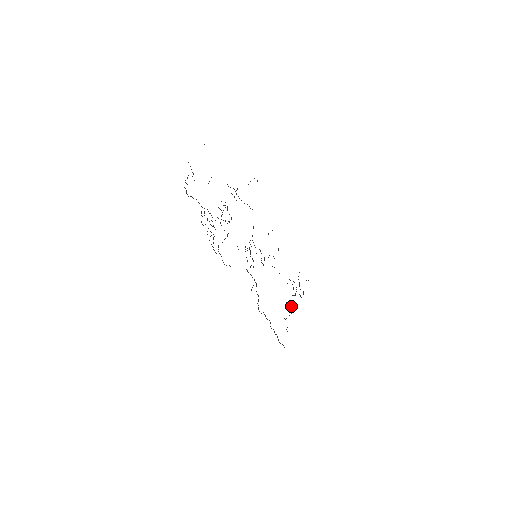
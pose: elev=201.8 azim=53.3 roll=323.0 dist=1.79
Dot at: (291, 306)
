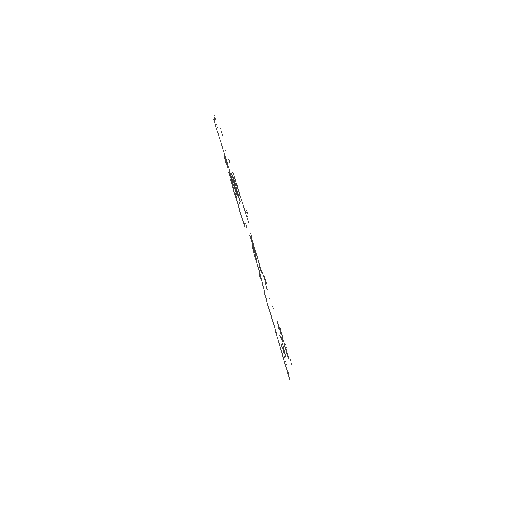
Dot at: (283, 346)
